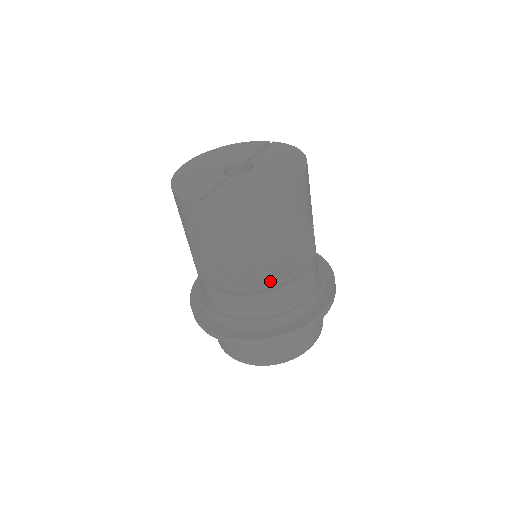
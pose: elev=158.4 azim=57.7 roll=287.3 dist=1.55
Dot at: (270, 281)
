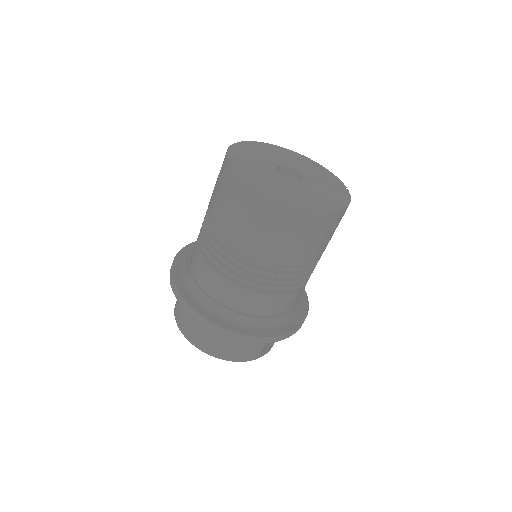
Dot at: (226, 266)
